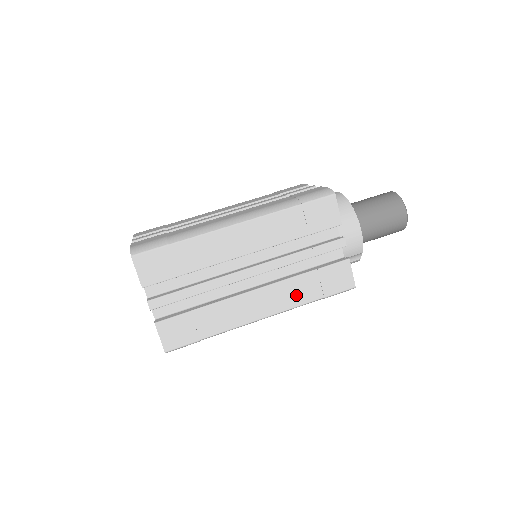
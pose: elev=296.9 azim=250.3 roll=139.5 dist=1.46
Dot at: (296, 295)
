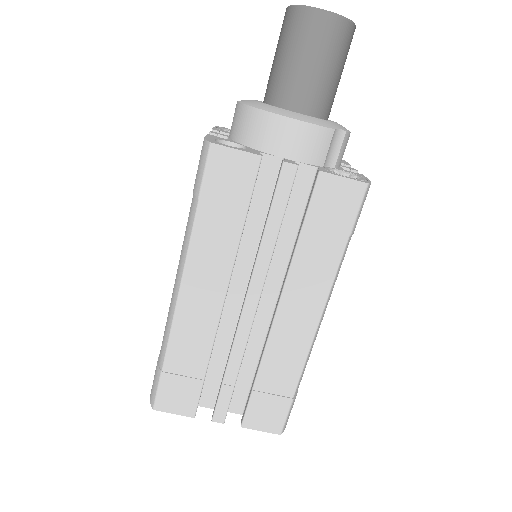
Dot at: (318, 270)
